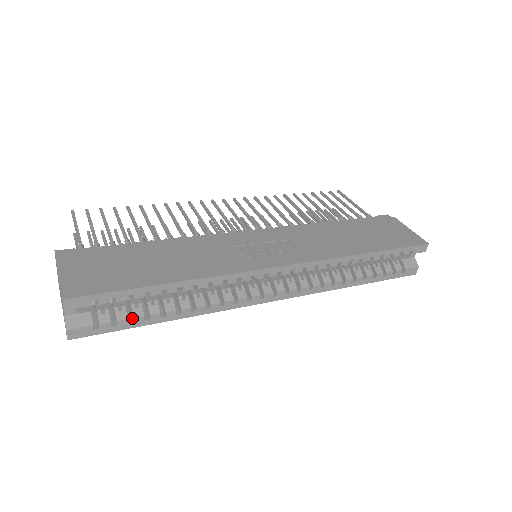
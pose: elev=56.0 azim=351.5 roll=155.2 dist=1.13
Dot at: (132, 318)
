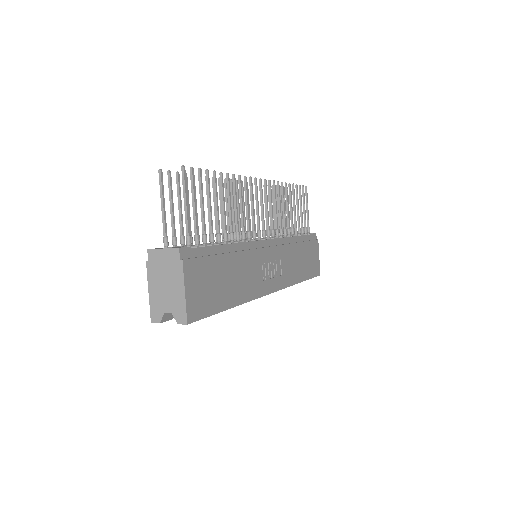
Dot at: occluded
